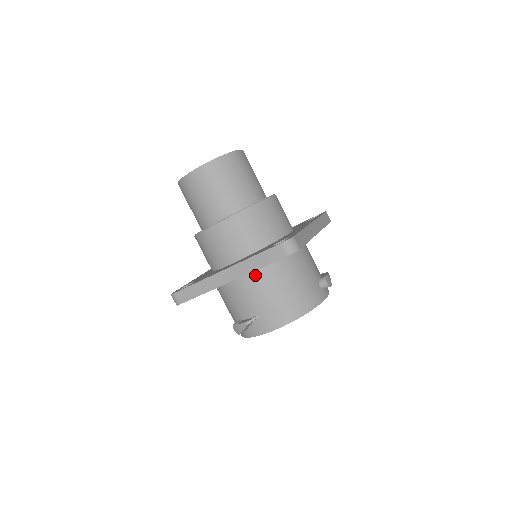
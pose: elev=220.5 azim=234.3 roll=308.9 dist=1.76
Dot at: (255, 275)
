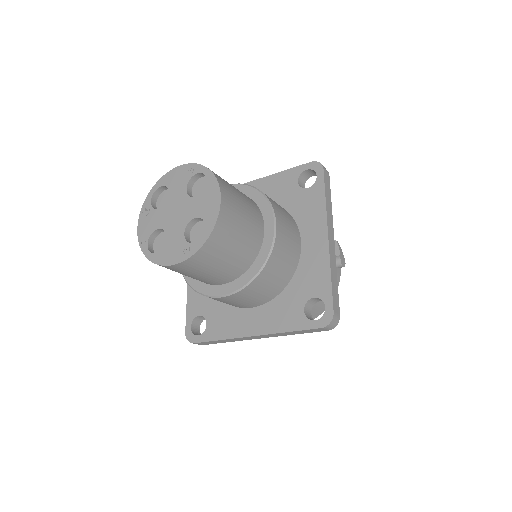
Dot at: occluded
